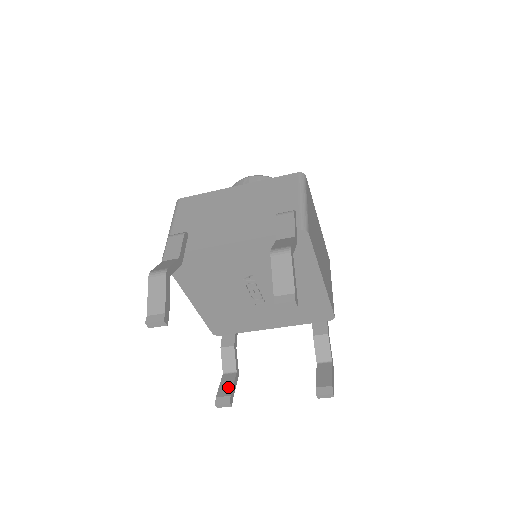
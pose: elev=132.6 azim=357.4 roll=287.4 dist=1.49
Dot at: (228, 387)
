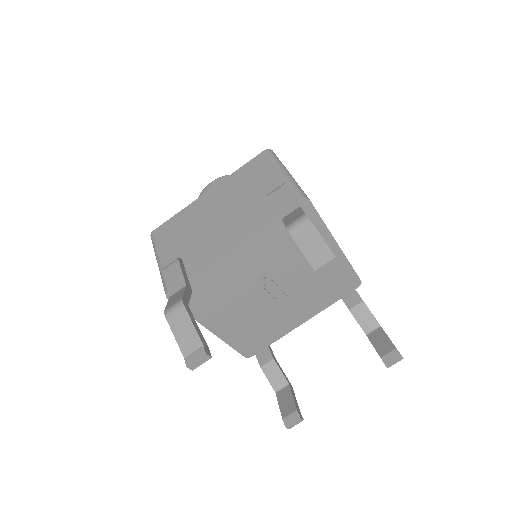
Dot at: (289, 403)
